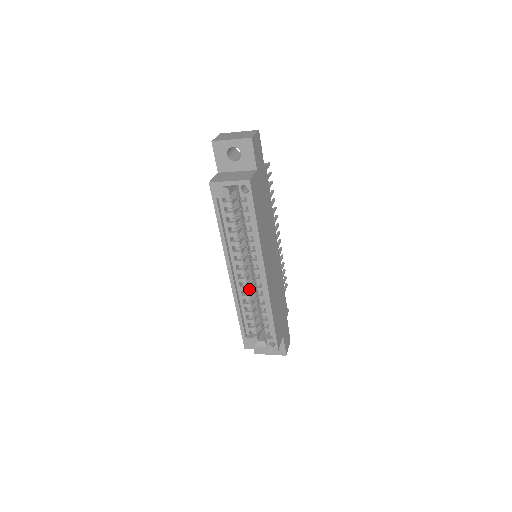
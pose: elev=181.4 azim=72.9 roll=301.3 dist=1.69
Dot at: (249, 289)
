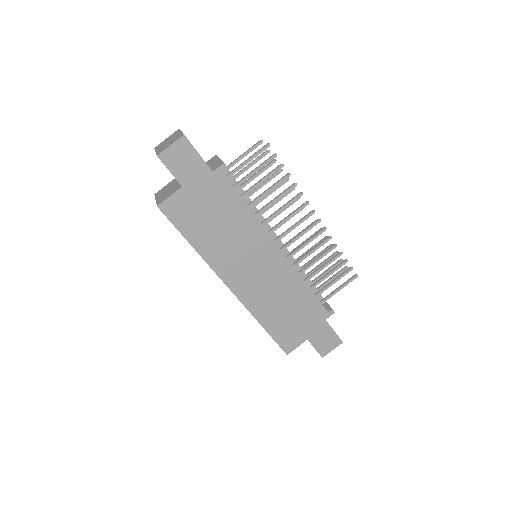
Dot at: occluded
